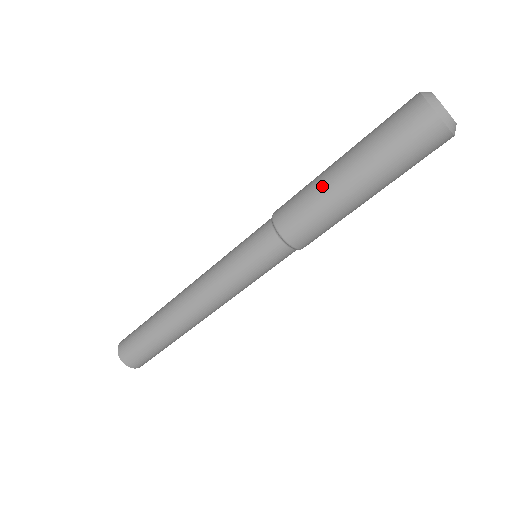
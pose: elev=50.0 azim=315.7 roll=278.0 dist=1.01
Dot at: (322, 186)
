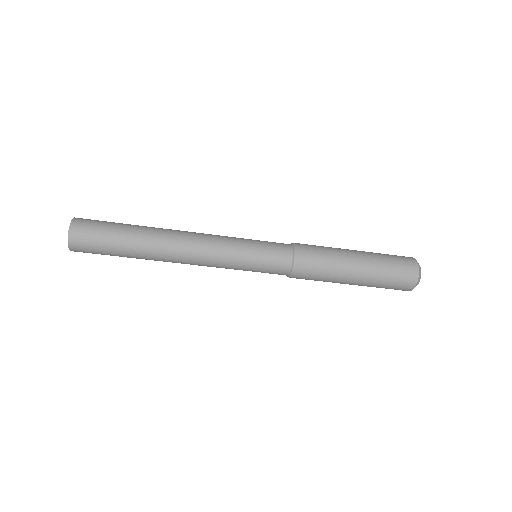
Dot at: (338, 249)
